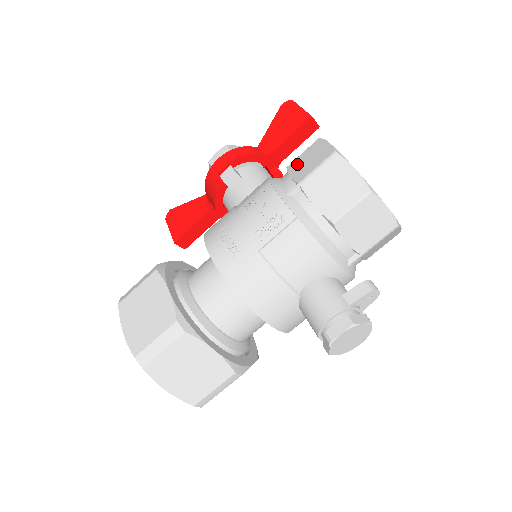
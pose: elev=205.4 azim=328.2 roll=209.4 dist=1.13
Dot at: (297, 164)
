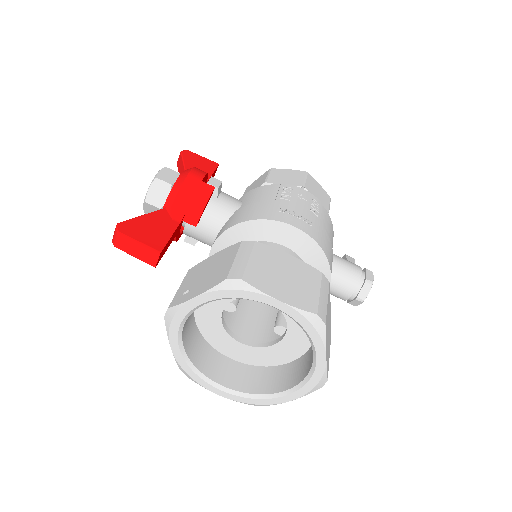
Dot at: (277, 179)
